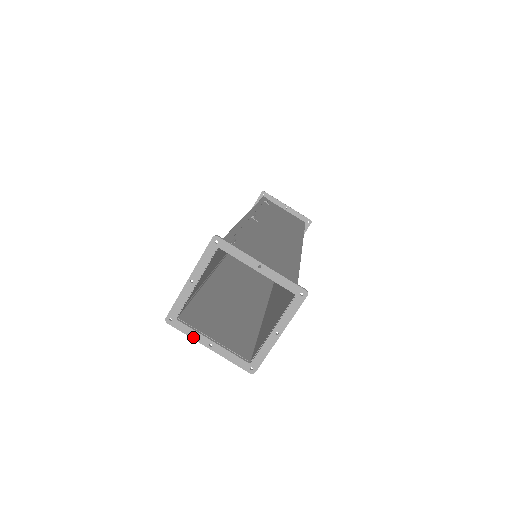
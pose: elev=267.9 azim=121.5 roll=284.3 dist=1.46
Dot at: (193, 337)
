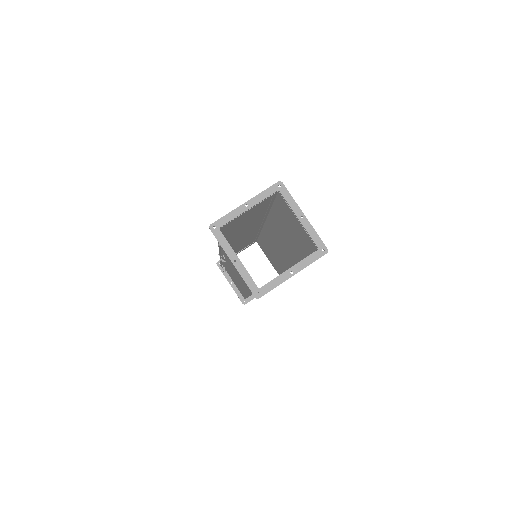
Dot at: (225, 248)
